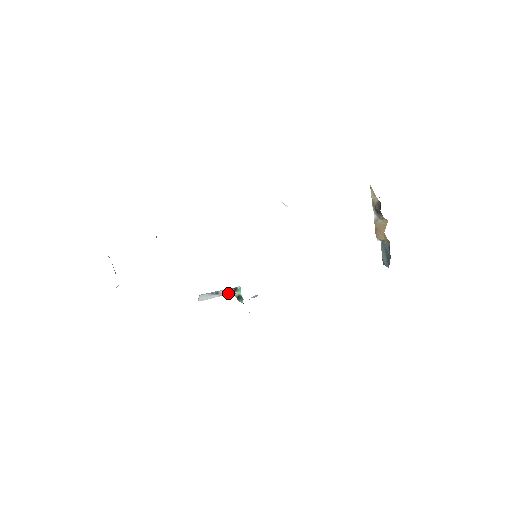
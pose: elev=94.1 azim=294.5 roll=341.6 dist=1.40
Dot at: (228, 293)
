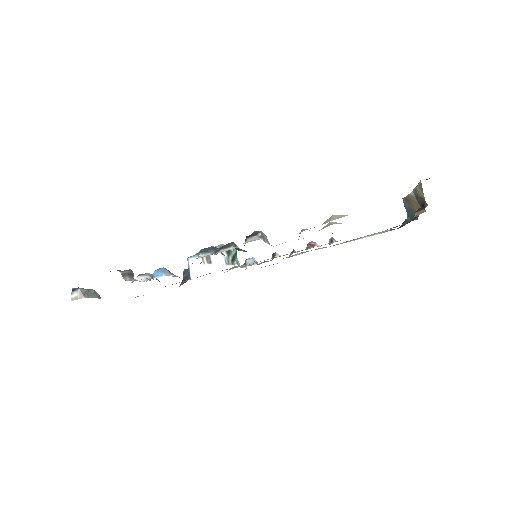
Dot at: (223, 269)
